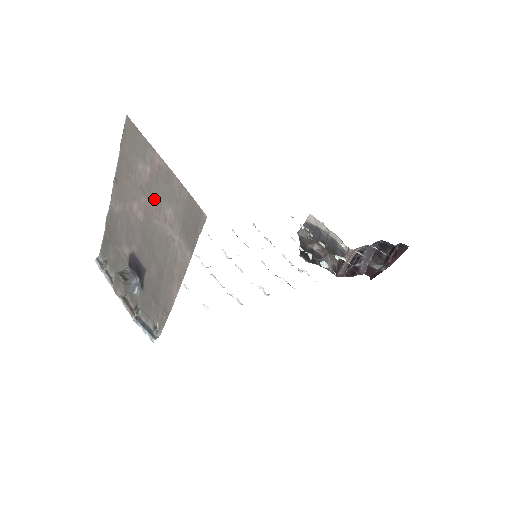
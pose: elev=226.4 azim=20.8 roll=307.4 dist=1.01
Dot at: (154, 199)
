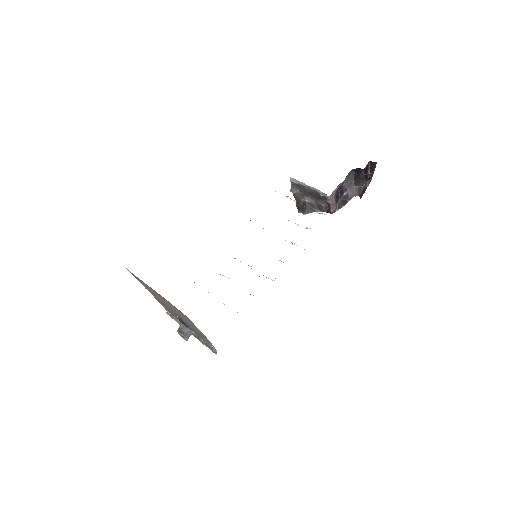
Dot at: (167, 303)
